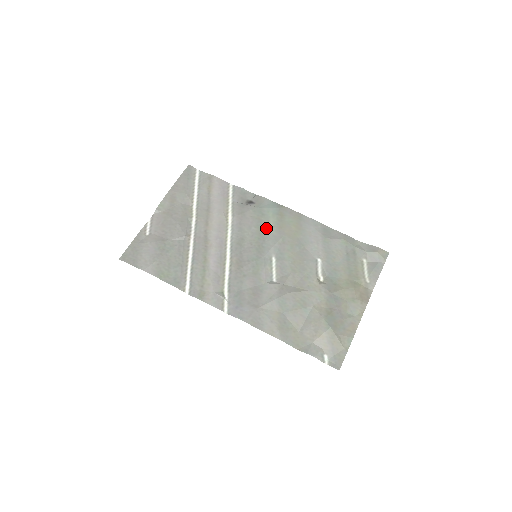
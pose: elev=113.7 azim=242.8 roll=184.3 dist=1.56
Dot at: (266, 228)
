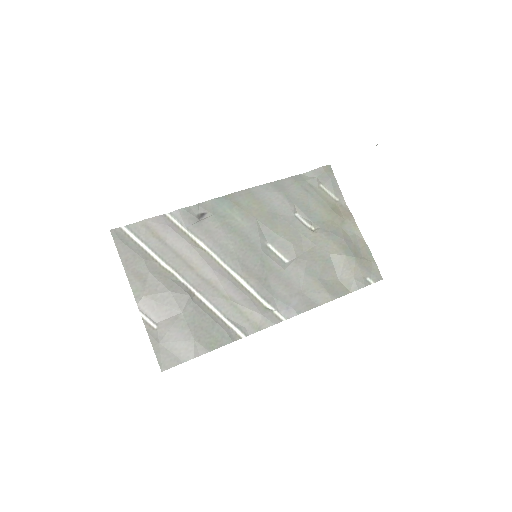
Dot at: (238, 226)
